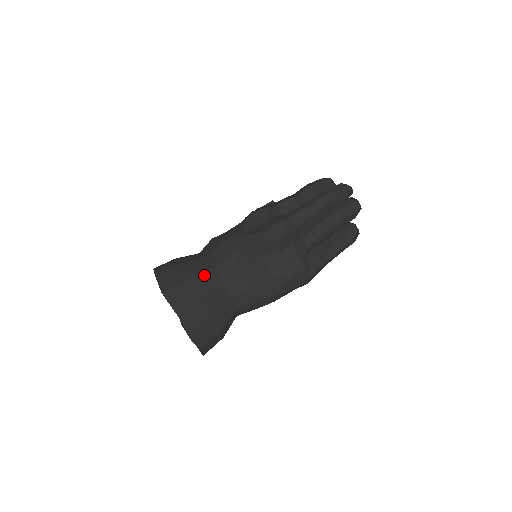
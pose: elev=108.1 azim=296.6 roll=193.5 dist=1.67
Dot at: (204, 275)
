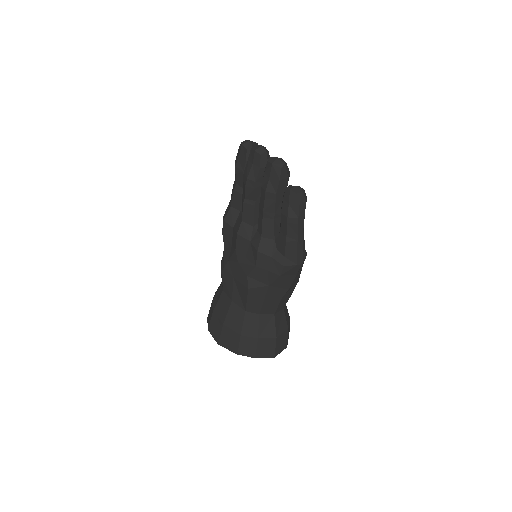
Dot at: (229, 314)
